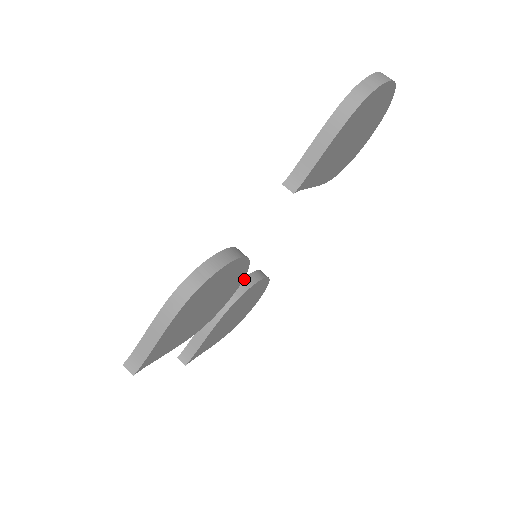
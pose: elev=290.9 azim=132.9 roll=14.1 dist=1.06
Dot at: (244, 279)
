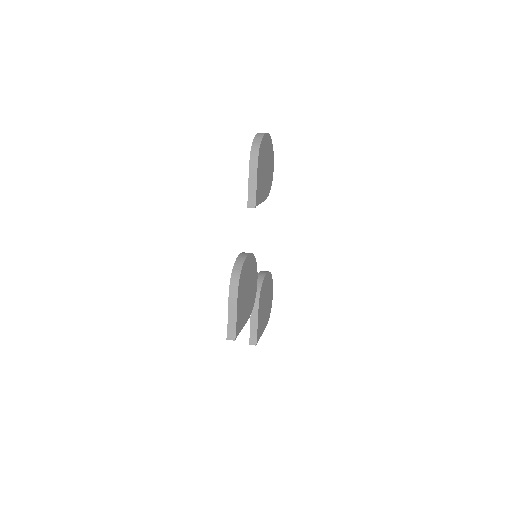
Dot at: occluded
